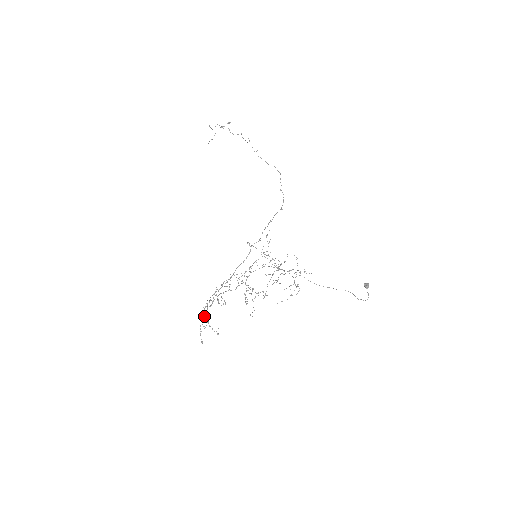
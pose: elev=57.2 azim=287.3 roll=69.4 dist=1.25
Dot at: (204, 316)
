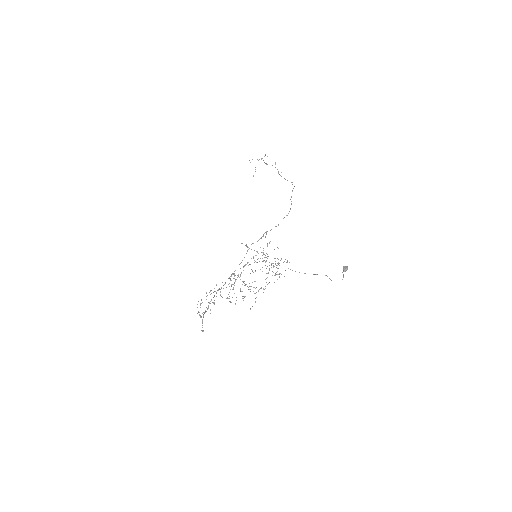
Dot at: (207, 309)
